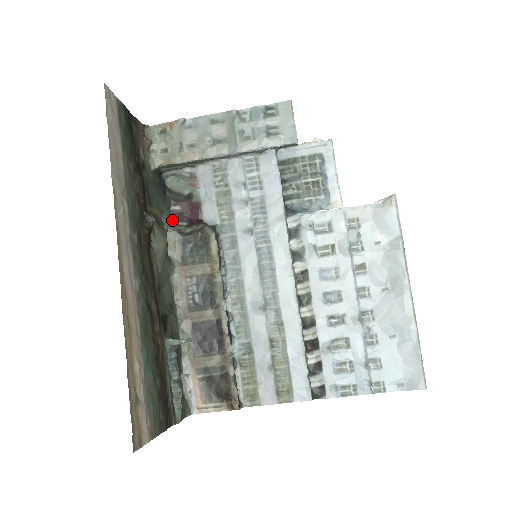
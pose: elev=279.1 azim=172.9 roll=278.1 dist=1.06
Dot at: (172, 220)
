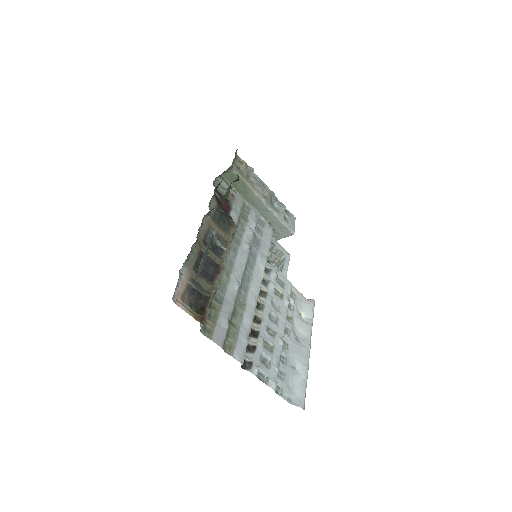
Dot at: occluded
